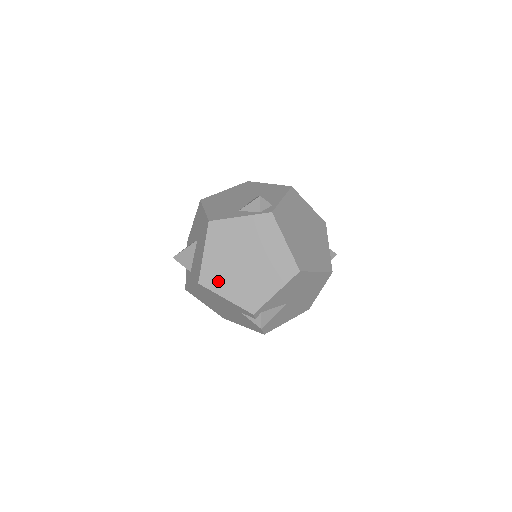
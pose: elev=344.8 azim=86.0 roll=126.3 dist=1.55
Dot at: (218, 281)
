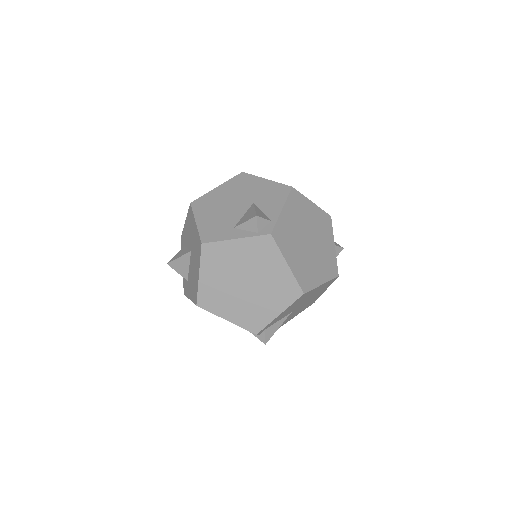
Dot at: (217, 303)
